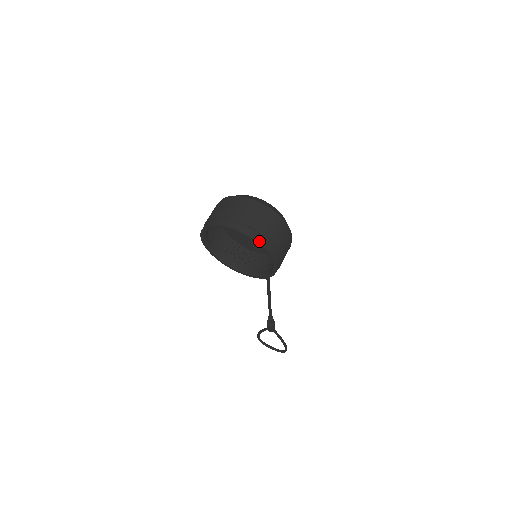
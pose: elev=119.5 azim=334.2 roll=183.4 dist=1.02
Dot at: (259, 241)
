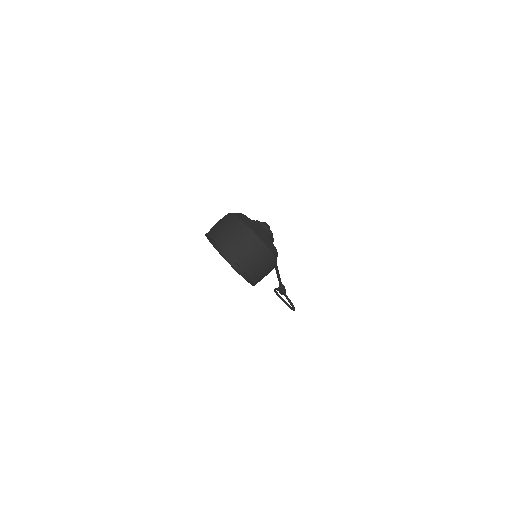
Dot at: (240, 264)
